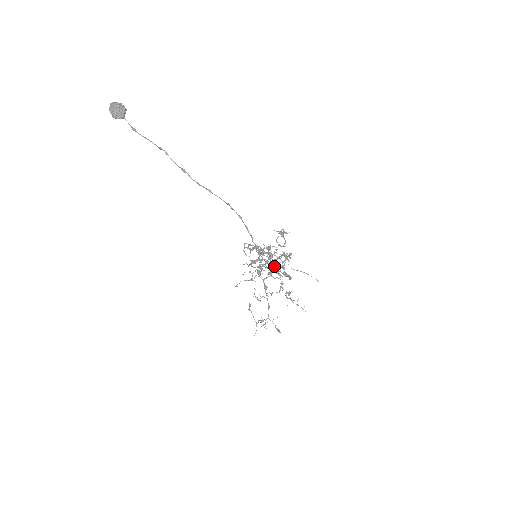
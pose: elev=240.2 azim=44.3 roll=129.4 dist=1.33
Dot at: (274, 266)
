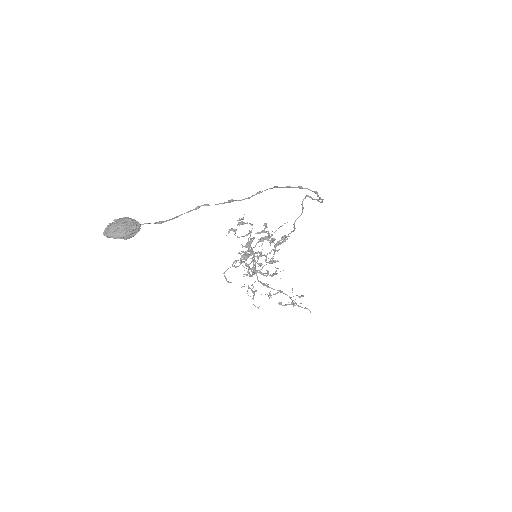
Dot at: (261, 254)
